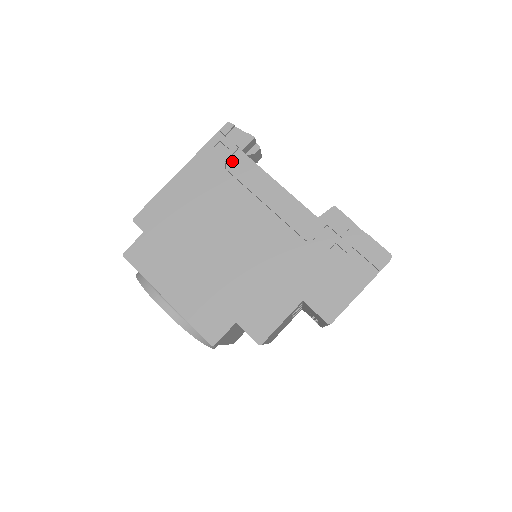
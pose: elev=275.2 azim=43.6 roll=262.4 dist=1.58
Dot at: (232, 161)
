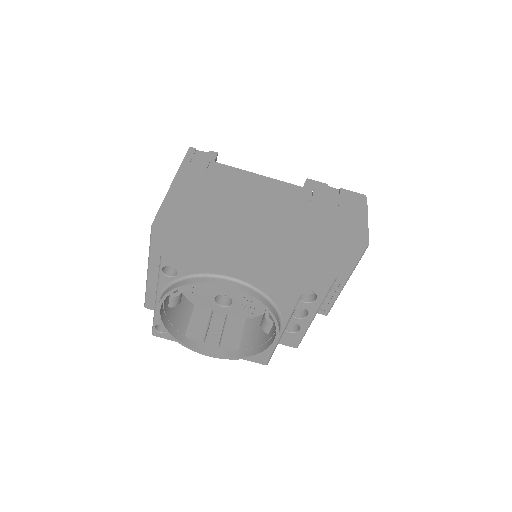
Dot at: (212, 169)
